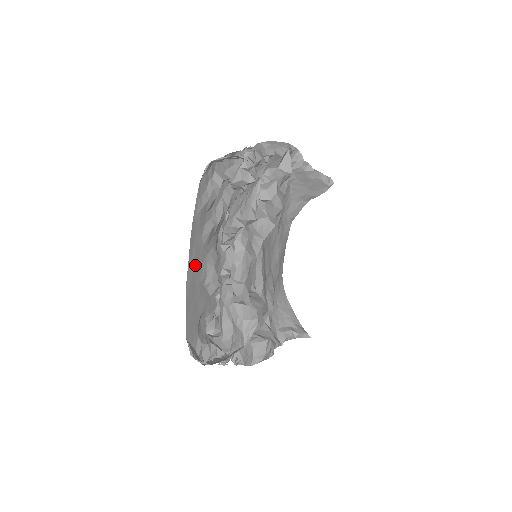
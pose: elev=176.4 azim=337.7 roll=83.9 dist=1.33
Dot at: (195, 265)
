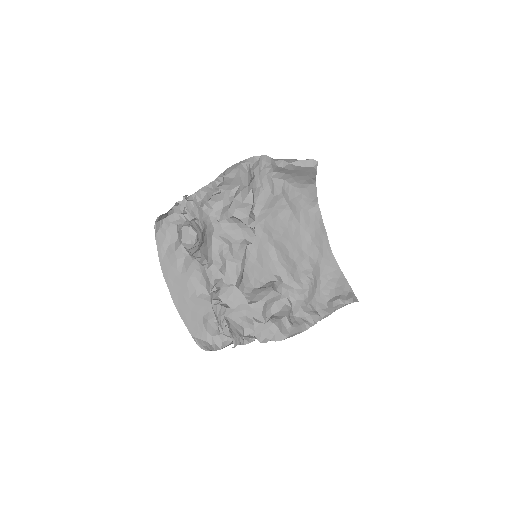
Dot at: (178, 288)
